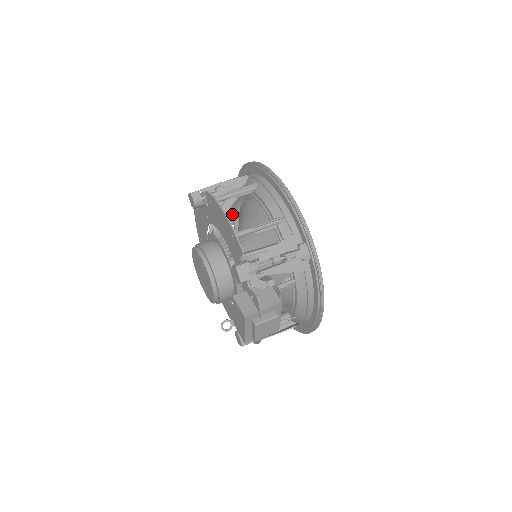
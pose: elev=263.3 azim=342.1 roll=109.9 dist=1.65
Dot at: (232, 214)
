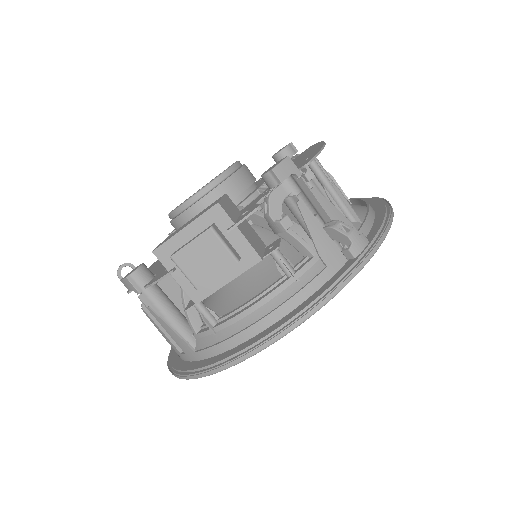
Dot at: occluded
